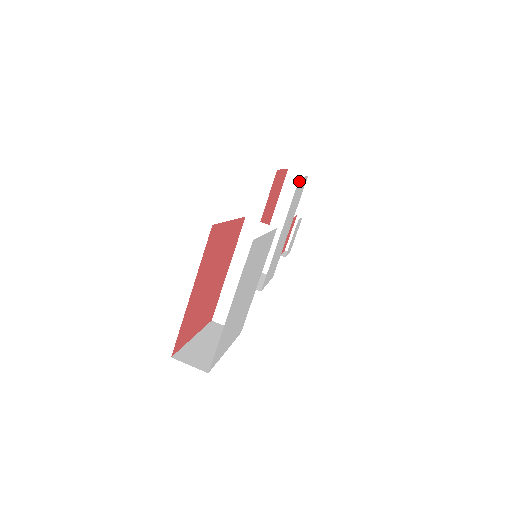
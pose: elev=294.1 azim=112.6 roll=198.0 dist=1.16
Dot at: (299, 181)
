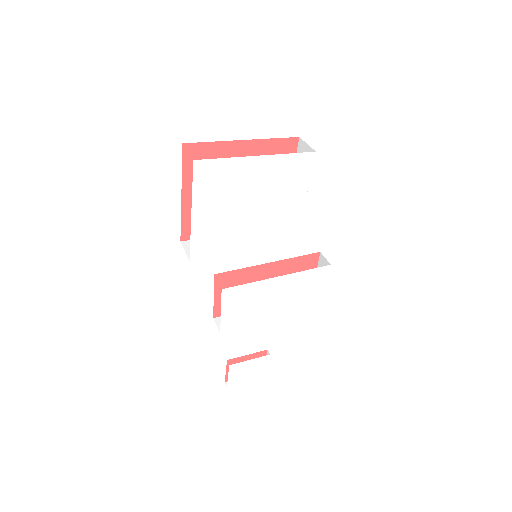
Dot at: (326, 270)
